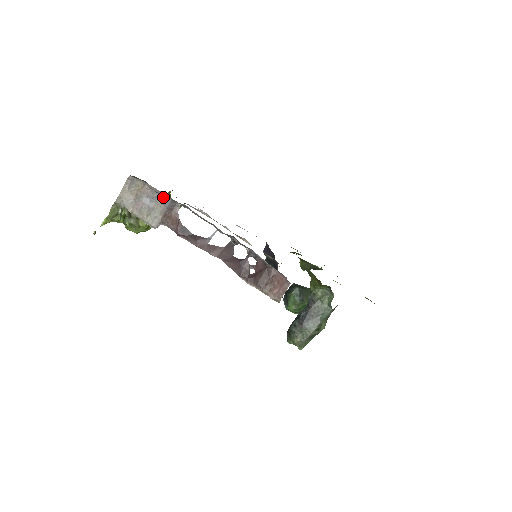
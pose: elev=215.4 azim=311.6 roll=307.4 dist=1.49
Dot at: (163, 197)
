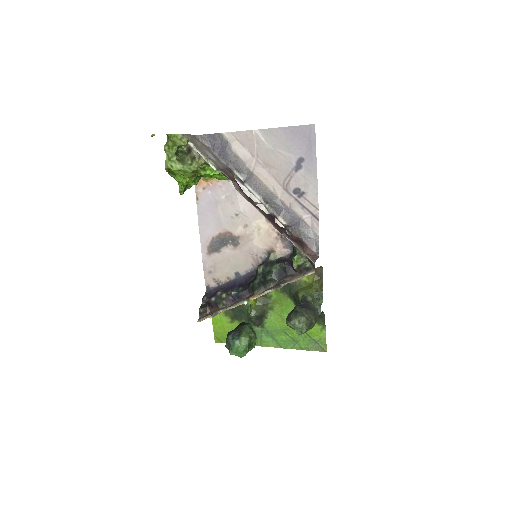
Dot at: (224, 161)
